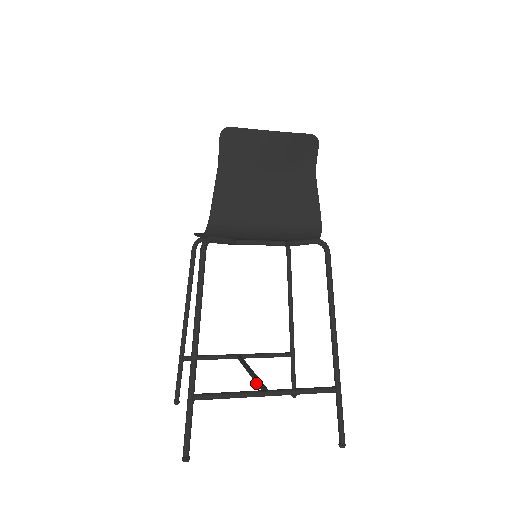
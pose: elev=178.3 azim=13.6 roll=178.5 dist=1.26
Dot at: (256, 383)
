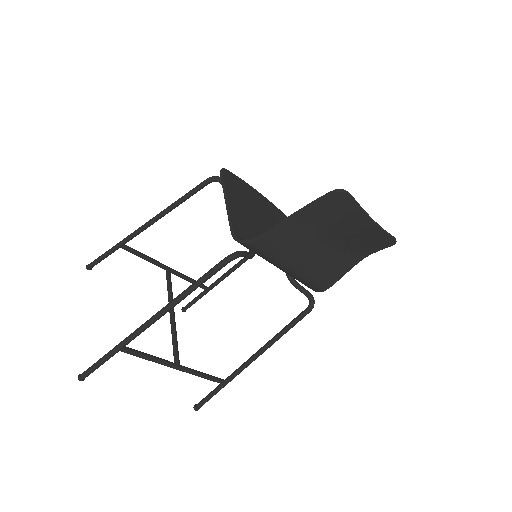
Dot at: (172, 340)
